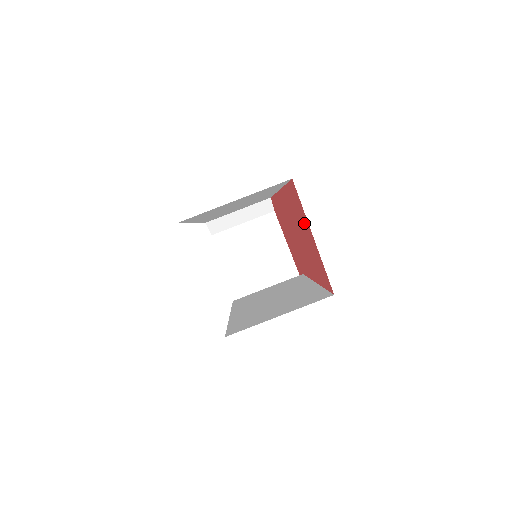
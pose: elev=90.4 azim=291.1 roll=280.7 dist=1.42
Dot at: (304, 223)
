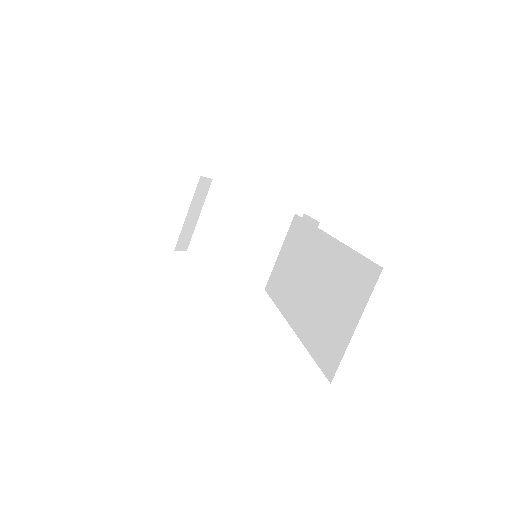
Dot at: occluded
